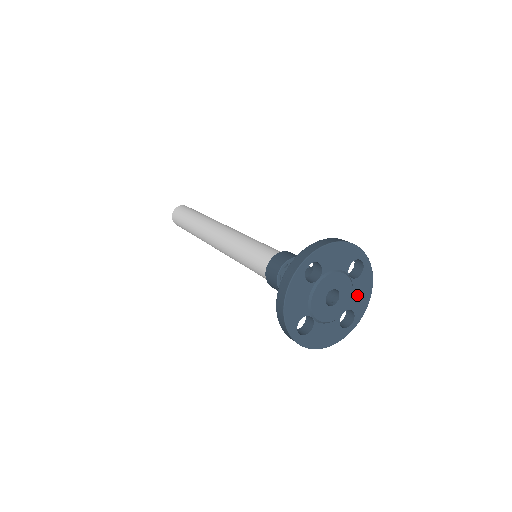
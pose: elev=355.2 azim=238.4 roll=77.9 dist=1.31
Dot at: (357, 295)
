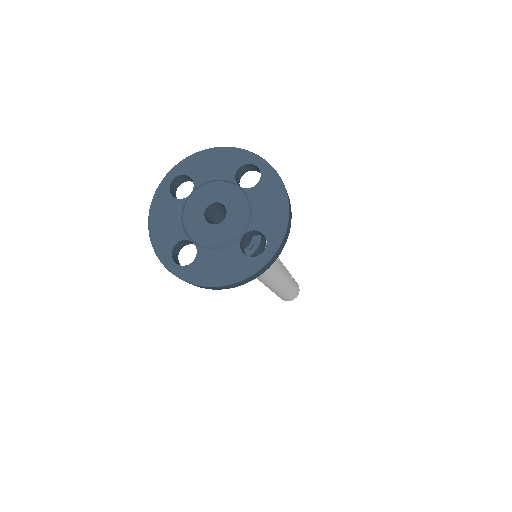
Dot at: (261, 210)
